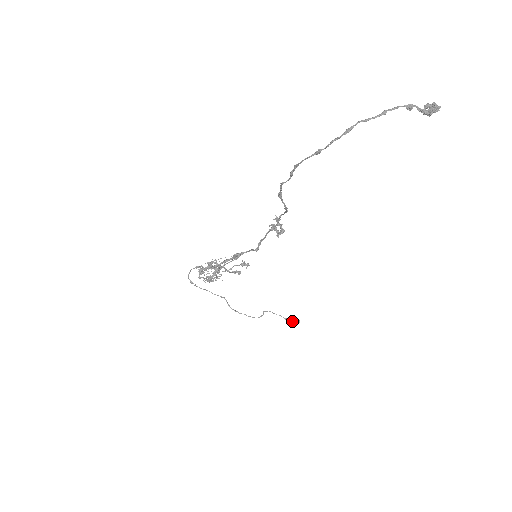
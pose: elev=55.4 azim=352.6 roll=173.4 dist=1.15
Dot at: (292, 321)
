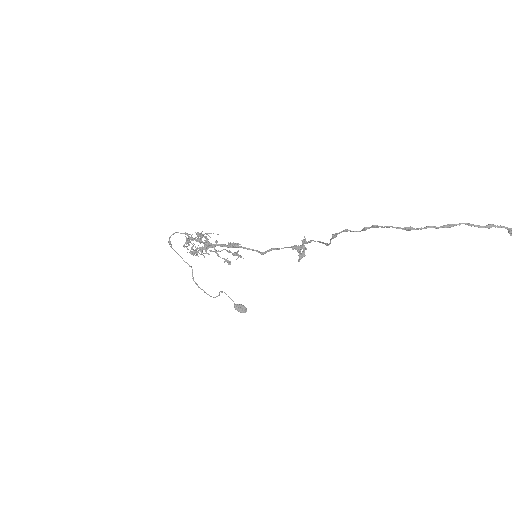
Dot at: (240, 309)
